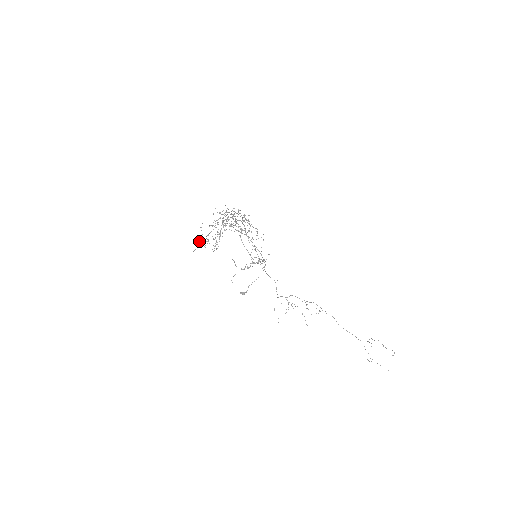
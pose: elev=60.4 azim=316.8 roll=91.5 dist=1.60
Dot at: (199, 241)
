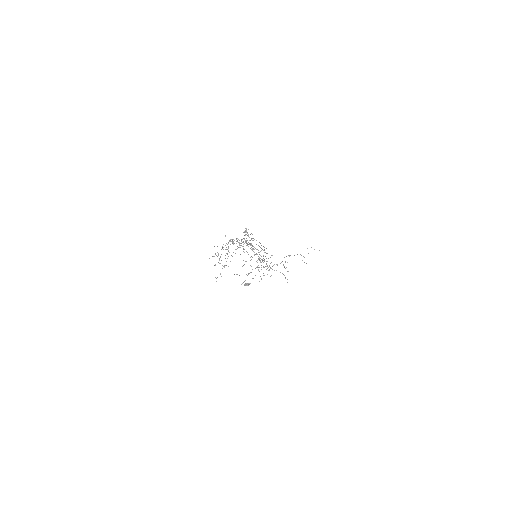
Dot at: occluded
